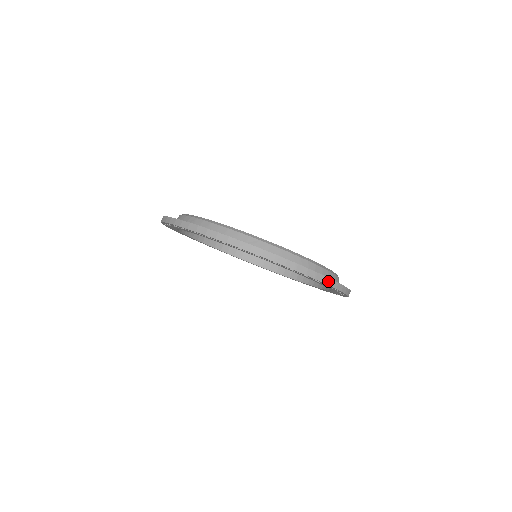
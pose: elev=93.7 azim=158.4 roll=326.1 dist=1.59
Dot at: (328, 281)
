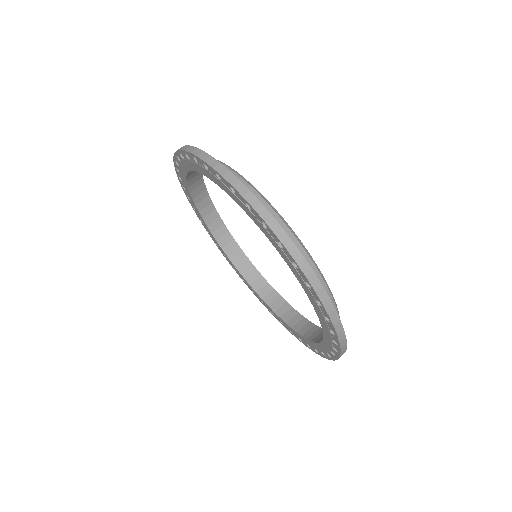
Dot at: (242, 189)
